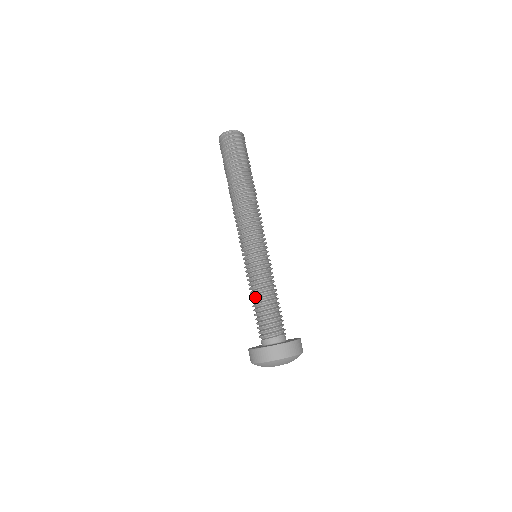
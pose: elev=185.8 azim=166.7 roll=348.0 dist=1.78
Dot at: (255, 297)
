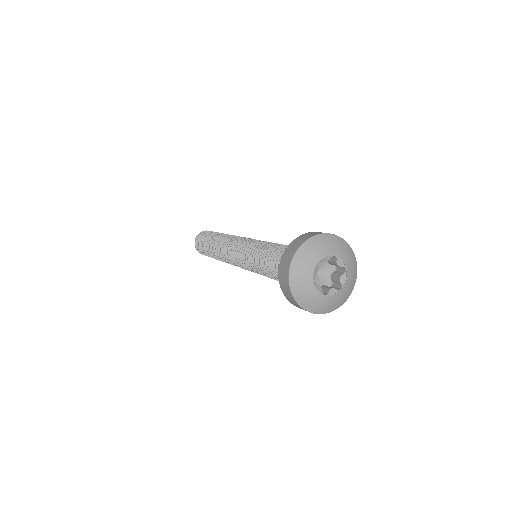
Dot at: (265, 261)
